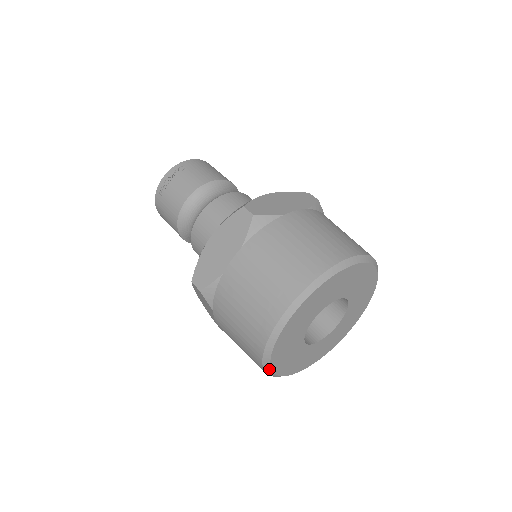
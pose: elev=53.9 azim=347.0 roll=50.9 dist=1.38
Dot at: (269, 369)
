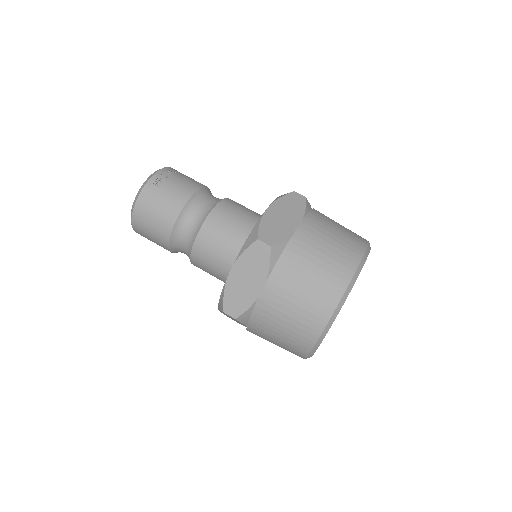
Dot at: (330, 324)
